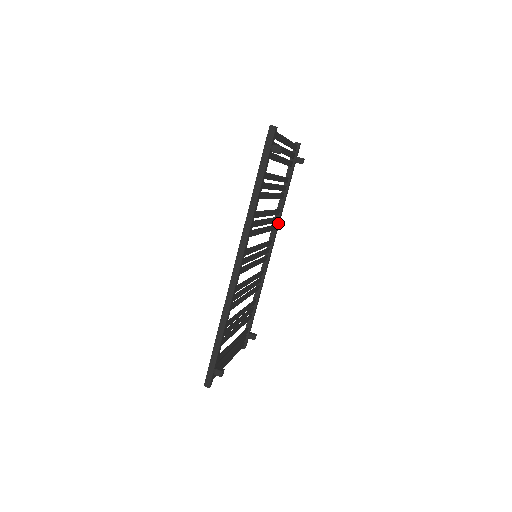
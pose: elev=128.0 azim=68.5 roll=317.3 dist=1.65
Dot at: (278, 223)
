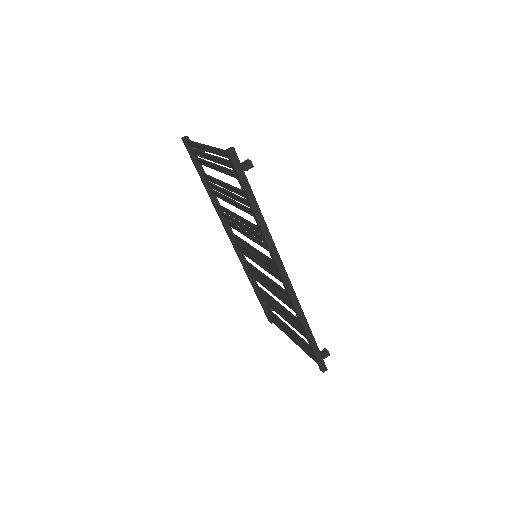
Dot at: occluded
